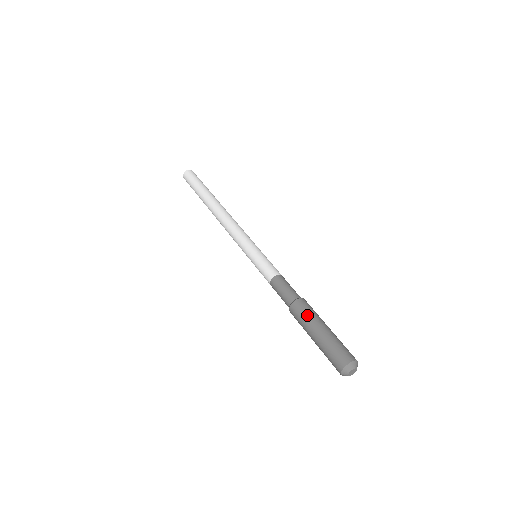
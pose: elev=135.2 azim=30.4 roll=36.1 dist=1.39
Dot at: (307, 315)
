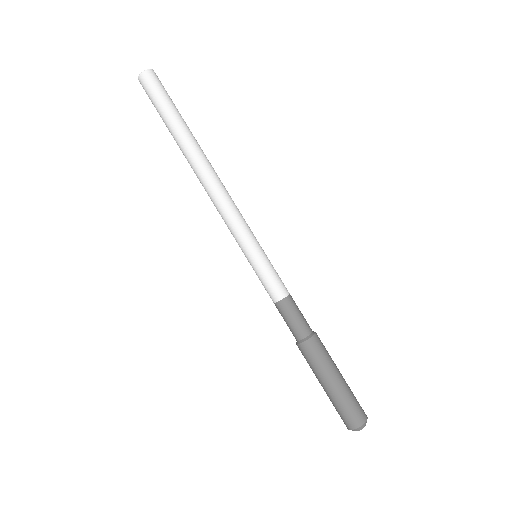
Dot at: (326, 358)
